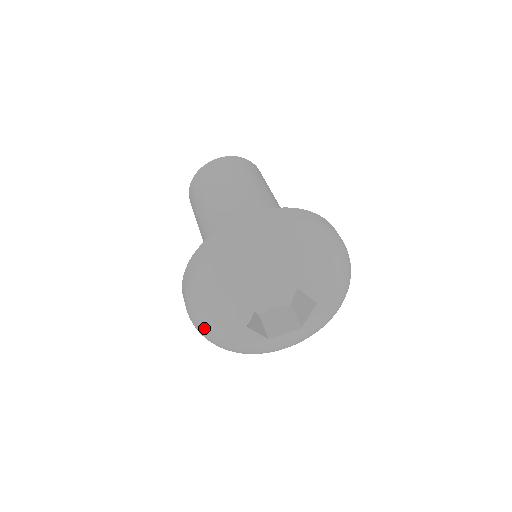
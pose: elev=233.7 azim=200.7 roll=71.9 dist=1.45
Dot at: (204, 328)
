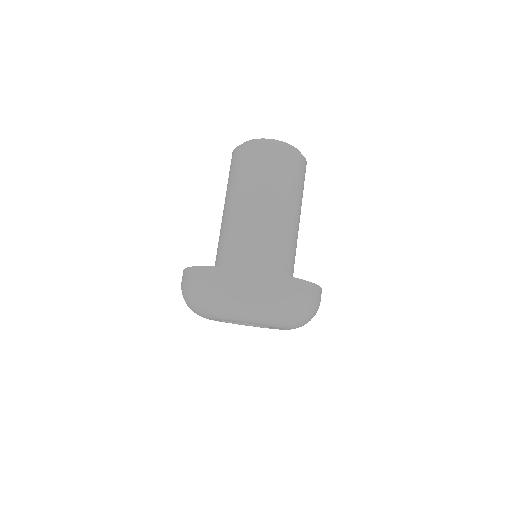
Dot at: occluded
